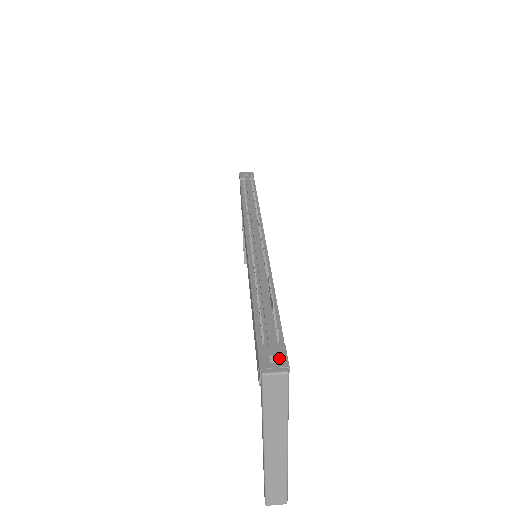
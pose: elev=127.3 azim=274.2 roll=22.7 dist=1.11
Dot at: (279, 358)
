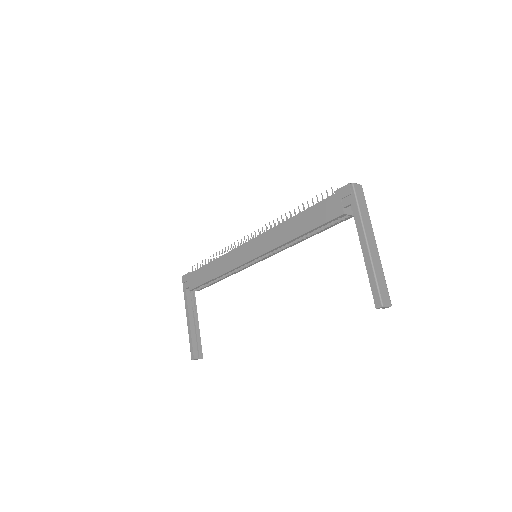
Dot at: occluded
